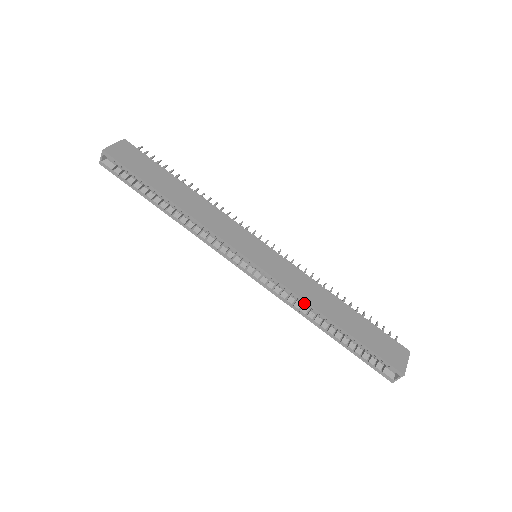
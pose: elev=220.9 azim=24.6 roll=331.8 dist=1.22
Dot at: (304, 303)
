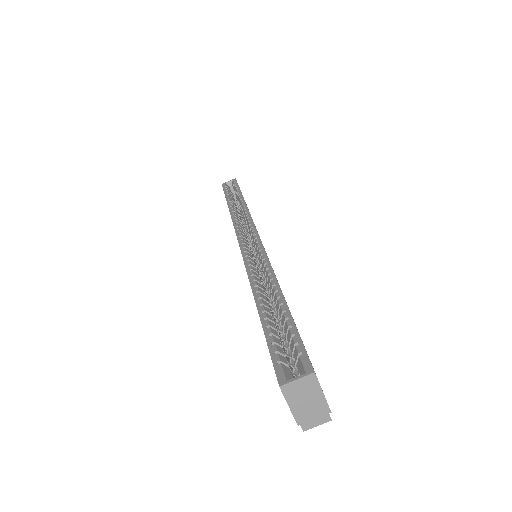
Dot at: occluded
